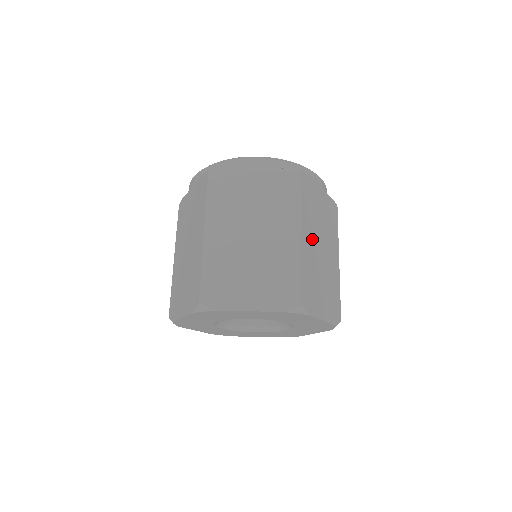
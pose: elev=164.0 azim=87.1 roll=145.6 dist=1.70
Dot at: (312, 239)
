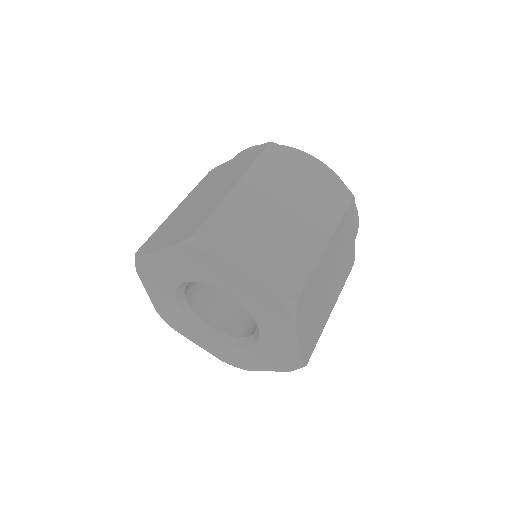
Dot at: (262, 196)
